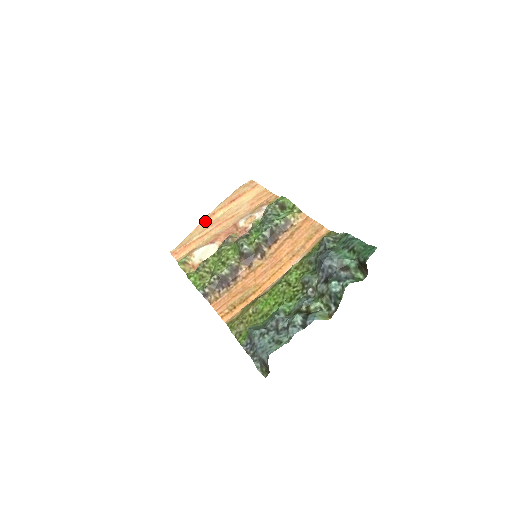
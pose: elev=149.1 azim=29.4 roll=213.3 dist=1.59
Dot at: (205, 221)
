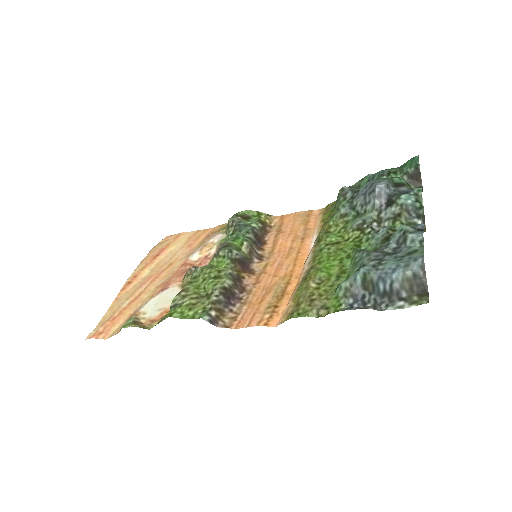
Dot at: (126, 288)
